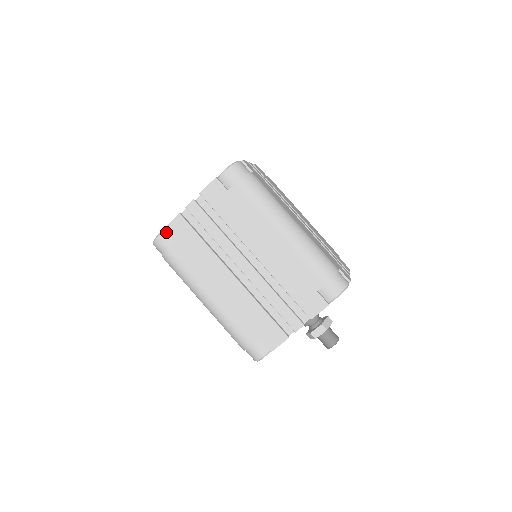
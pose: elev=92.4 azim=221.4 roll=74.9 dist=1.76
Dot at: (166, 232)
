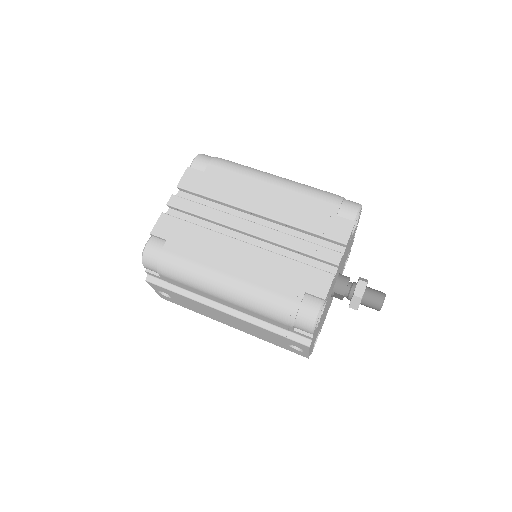
Dot at: (154, 238)
